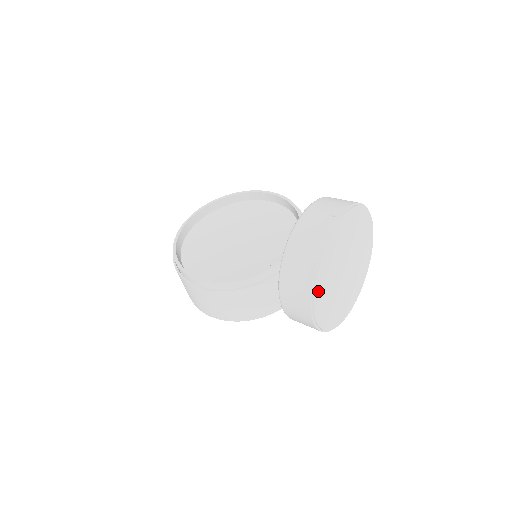
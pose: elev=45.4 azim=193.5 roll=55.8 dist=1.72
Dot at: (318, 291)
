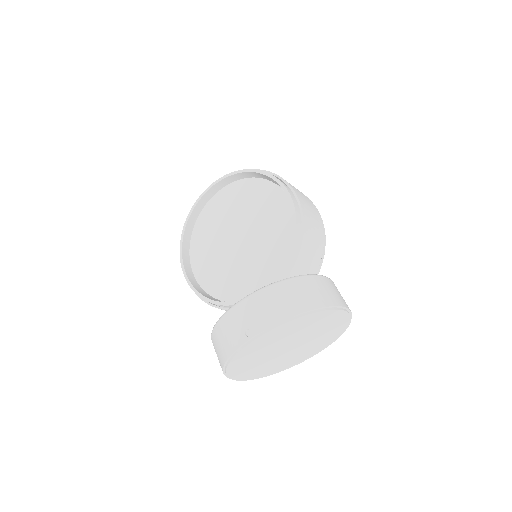
Dot at: (235, 373)
